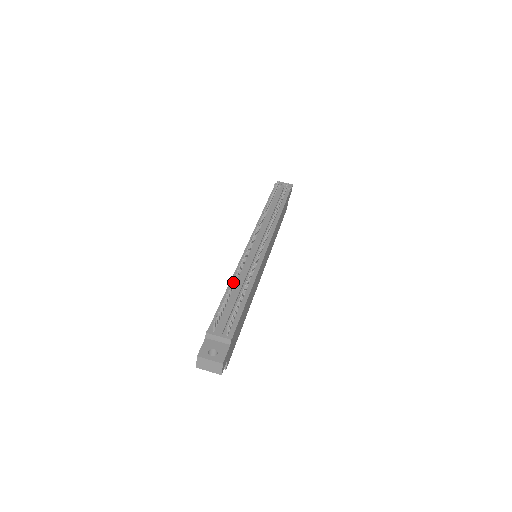
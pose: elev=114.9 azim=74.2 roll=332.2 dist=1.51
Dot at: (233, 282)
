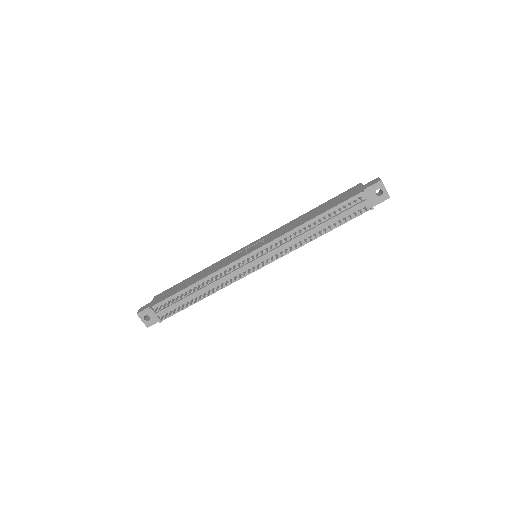
Dot at: occluded
